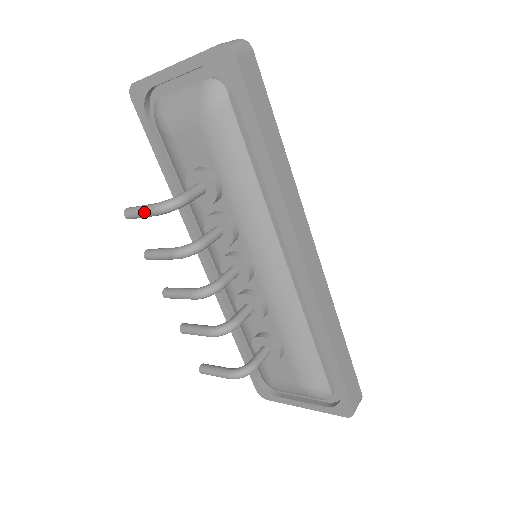
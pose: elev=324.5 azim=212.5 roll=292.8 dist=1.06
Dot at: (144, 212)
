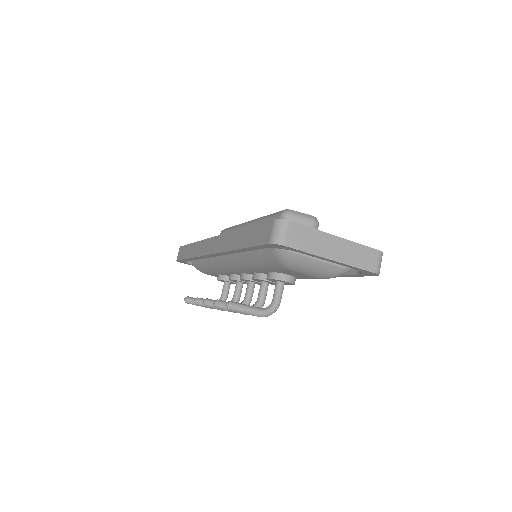
Dot at: occluded
